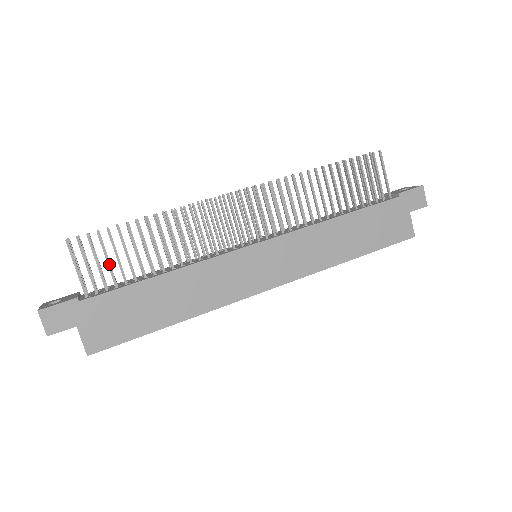
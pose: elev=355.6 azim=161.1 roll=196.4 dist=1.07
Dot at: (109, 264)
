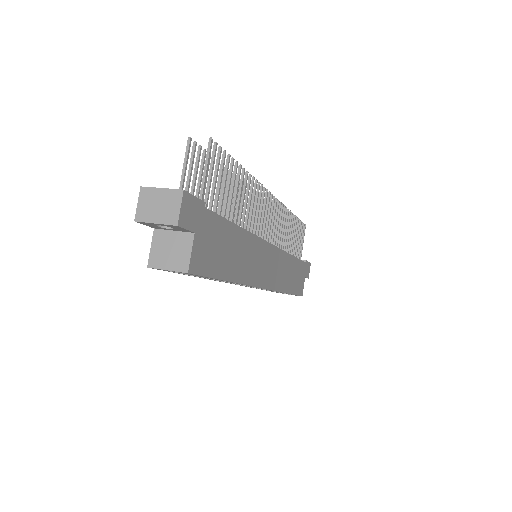
Dot at: (220, 188)
